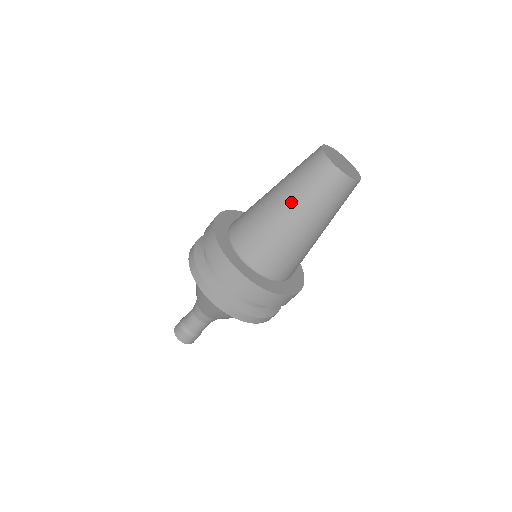
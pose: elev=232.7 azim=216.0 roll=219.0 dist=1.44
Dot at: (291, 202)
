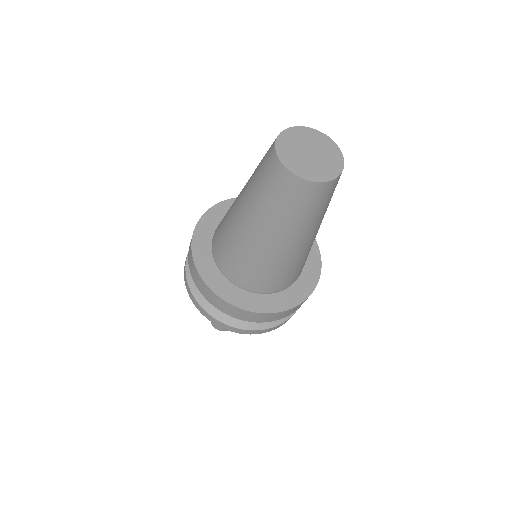
Dot at: (247, 205)
